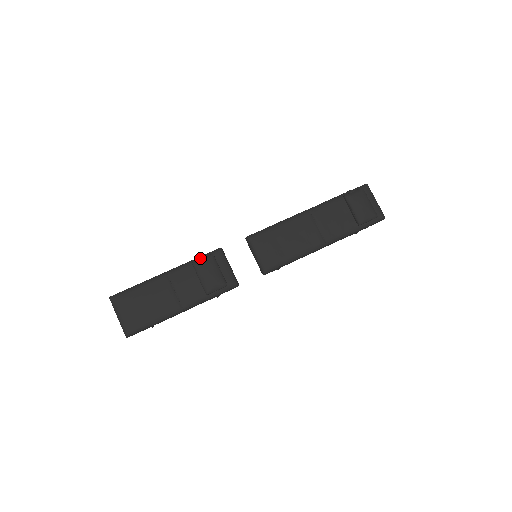
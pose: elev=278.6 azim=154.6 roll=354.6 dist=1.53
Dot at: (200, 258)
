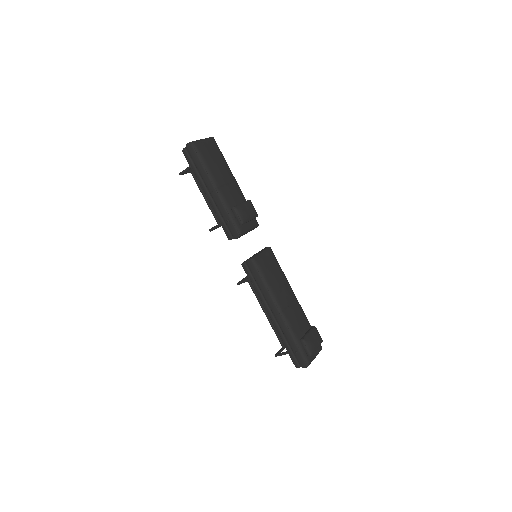
Dot at: occluded
